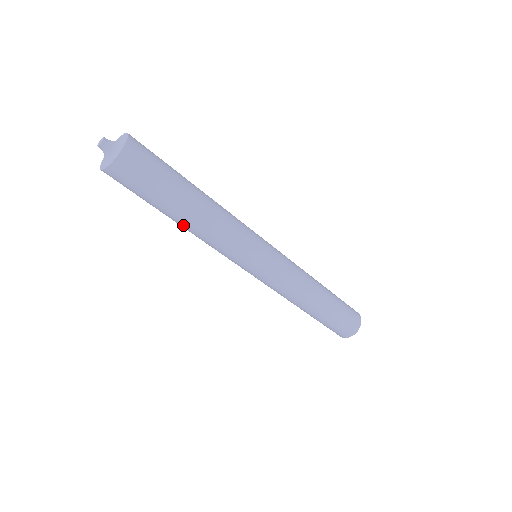
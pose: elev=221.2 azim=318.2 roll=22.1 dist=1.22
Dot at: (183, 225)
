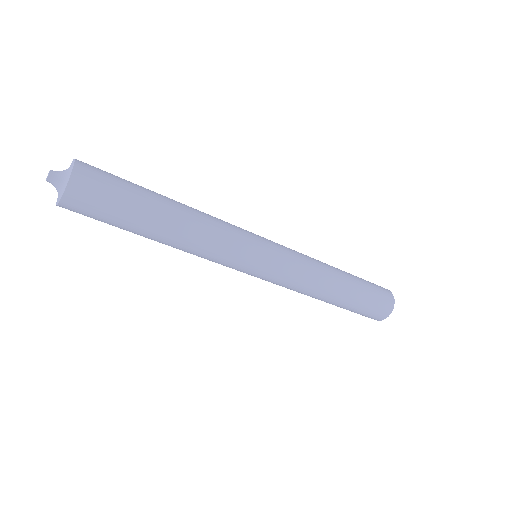
Dot at: (160, 242)
